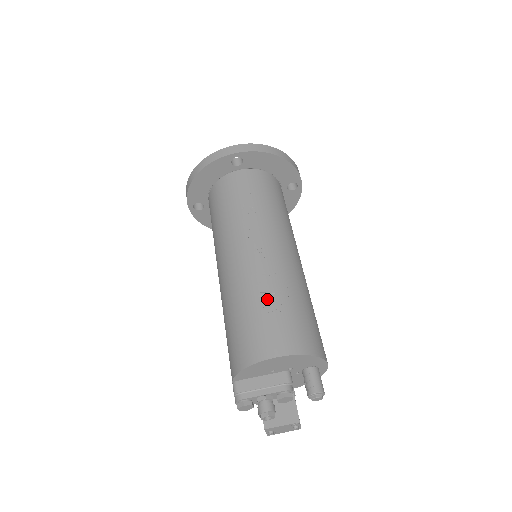
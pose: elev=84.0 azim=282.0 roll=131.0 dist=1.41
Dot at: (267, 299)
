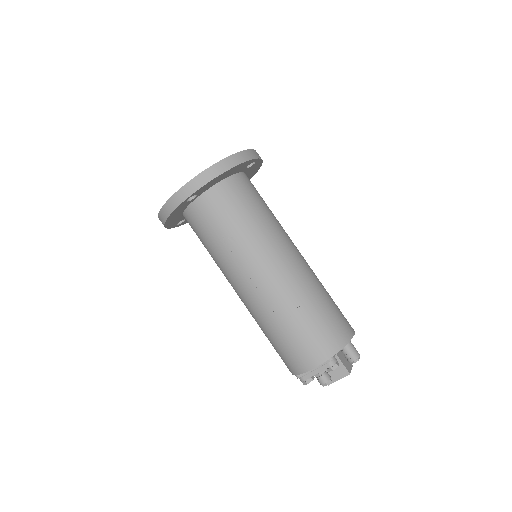
Dot at: (287, 324)
